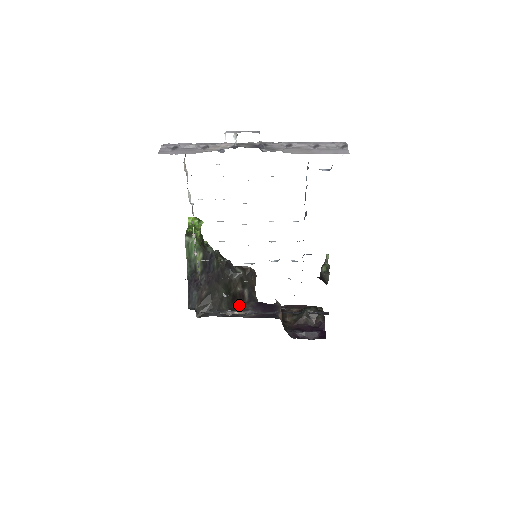
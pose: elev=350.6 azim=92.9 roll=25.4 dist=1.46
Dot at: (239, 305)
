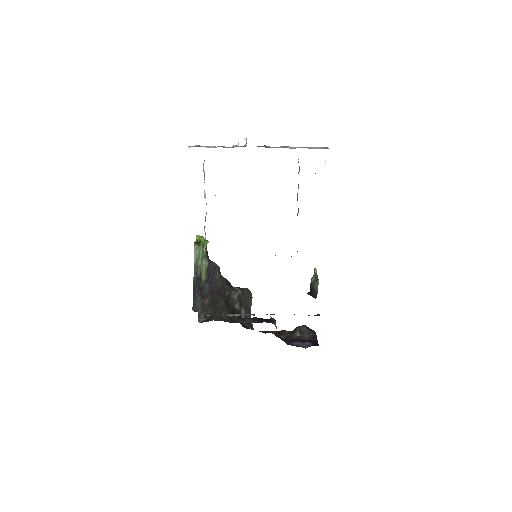
Dot at: (237, 319)
